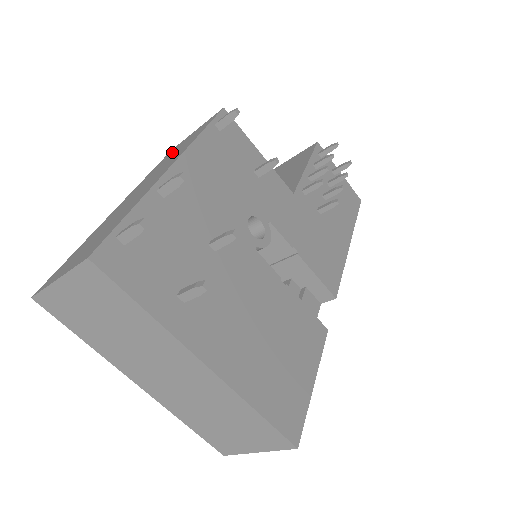
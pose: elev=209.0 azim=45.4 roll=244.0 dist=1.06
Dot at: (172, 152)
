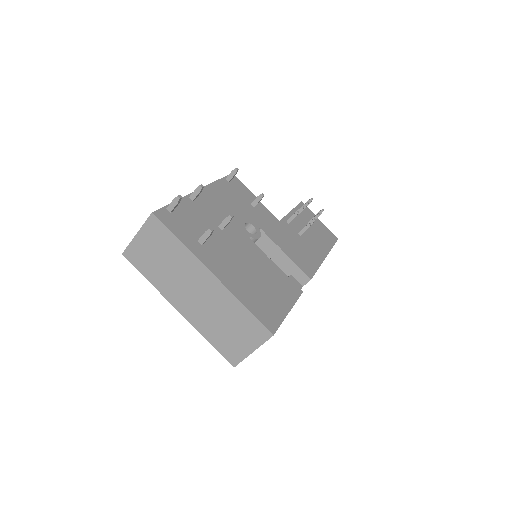
Dot at: occluded
